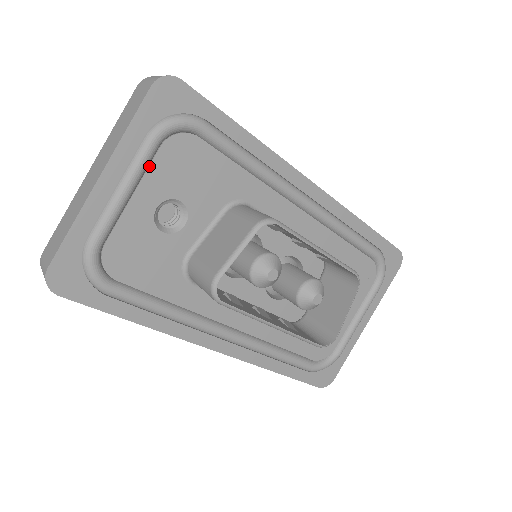
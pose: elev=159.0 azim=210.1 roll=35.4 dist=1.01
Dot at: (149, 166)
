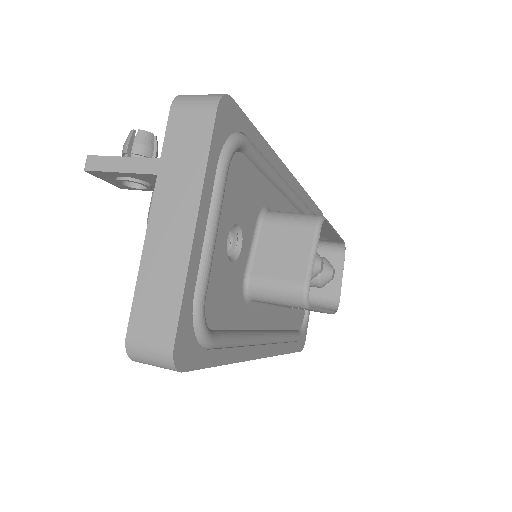
Dot at: occluded
